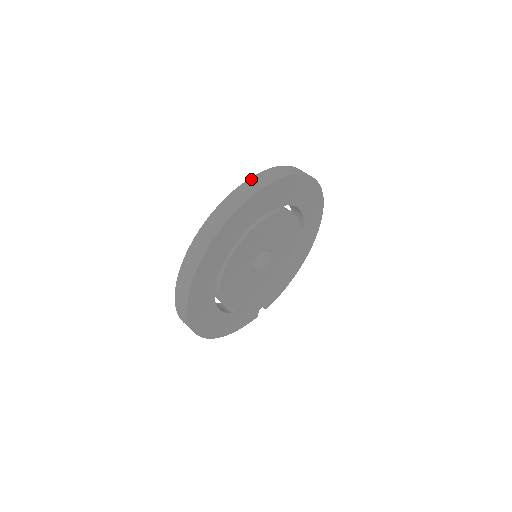
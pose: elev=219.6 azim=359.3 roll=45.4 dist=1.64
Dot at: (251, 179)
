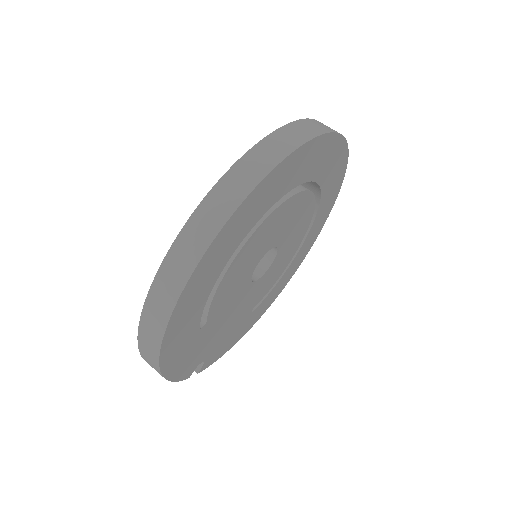
Dot at: occluded
